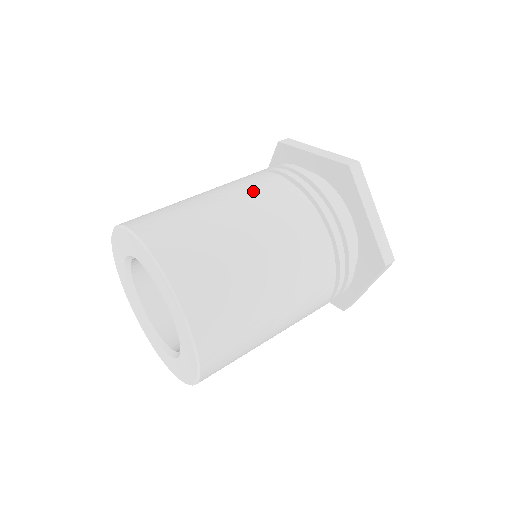
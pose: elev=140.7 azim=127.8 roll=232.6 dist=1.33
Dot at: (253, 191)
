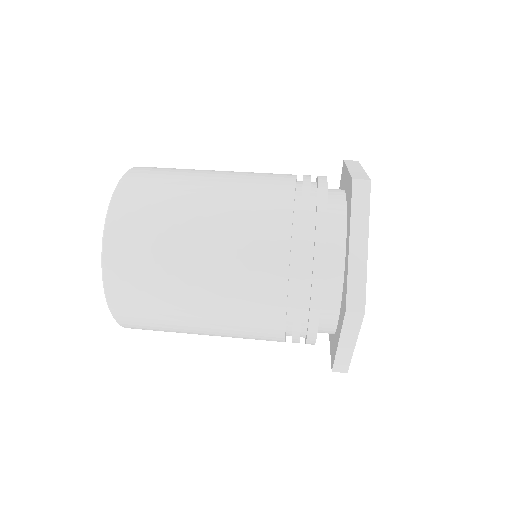
Dot at: (252, 177)
